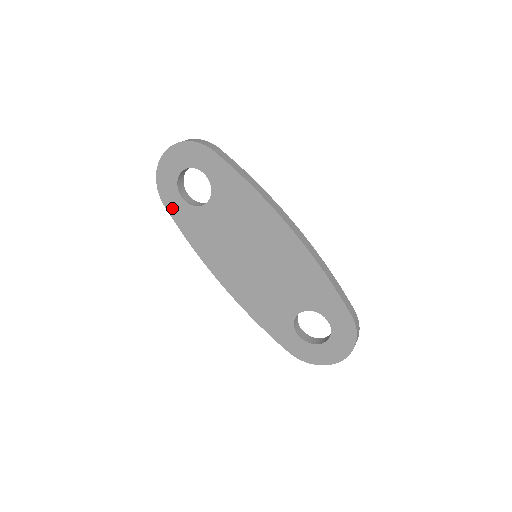
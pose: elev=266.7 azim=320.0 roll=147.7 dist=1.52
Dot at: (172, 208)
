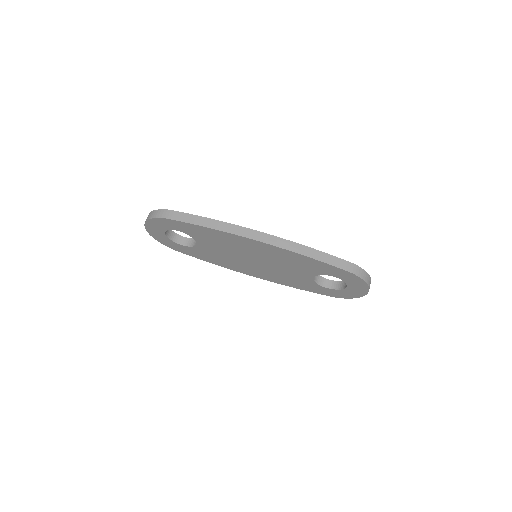
Dot at: (182, 251)
